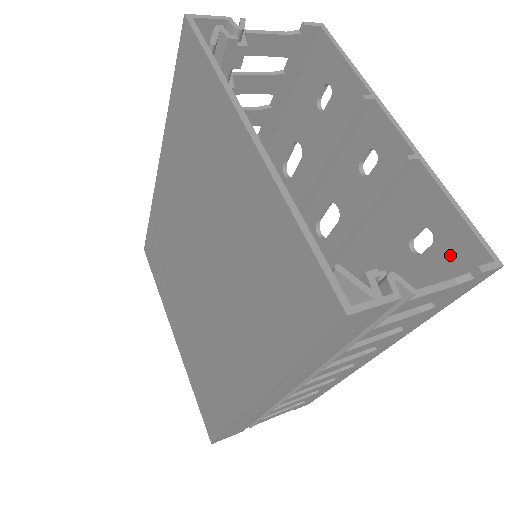
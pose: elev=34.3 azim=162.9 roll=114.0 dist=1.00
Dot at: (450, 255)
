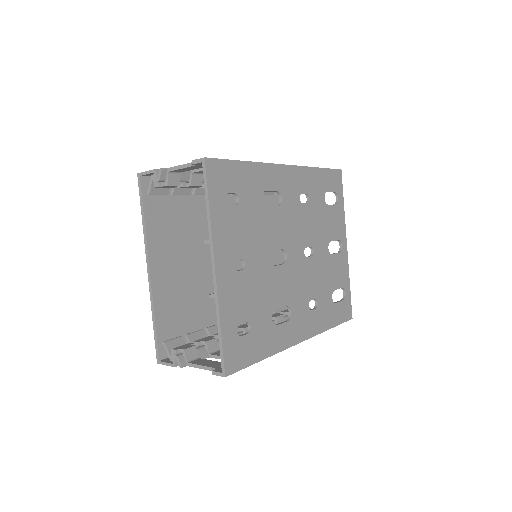
Dot at: (235, 349)
